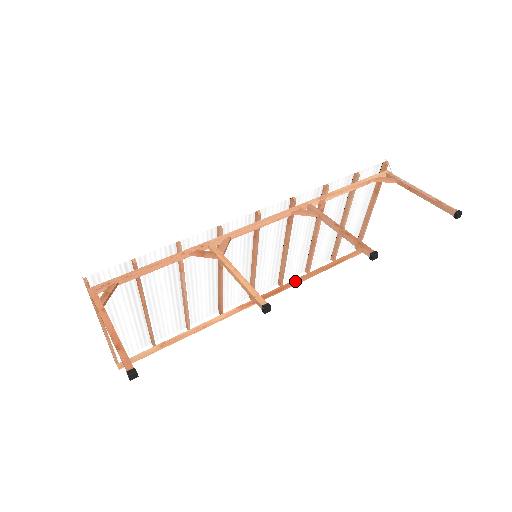
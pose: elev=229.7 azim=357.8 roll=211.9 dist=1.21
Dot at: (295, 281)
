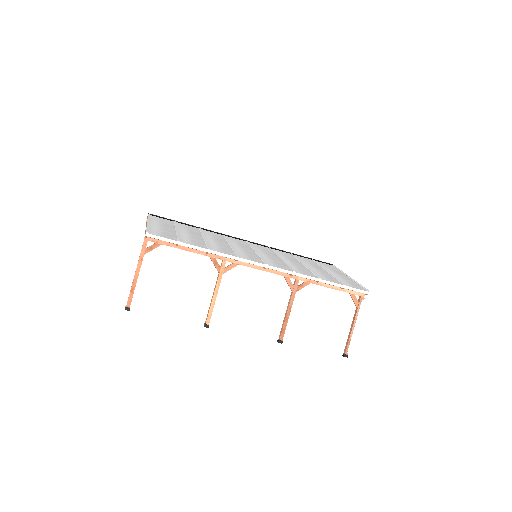
Dot at: occluded
